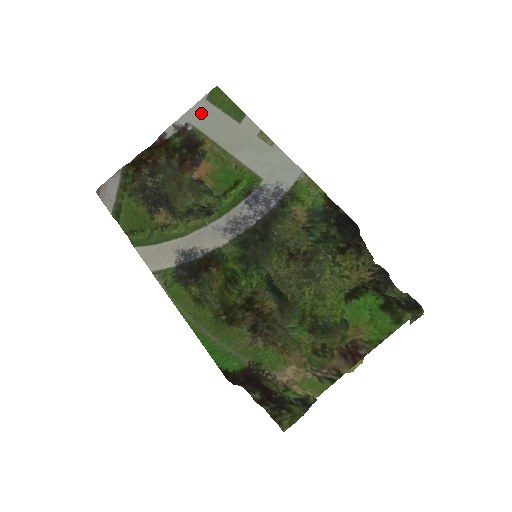
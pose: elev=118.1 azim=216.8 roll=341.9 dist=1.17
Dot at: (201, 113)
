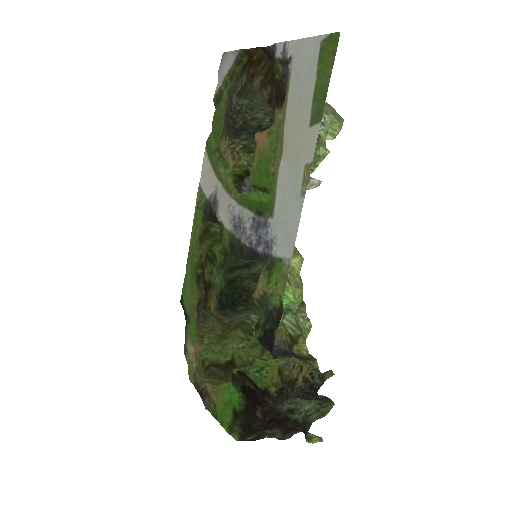
Dot at: (305, 60)
